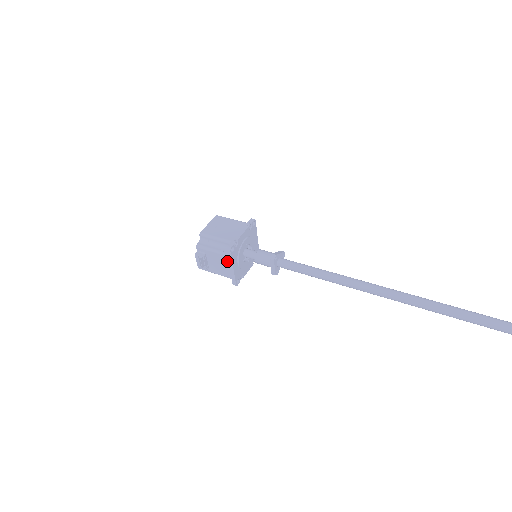
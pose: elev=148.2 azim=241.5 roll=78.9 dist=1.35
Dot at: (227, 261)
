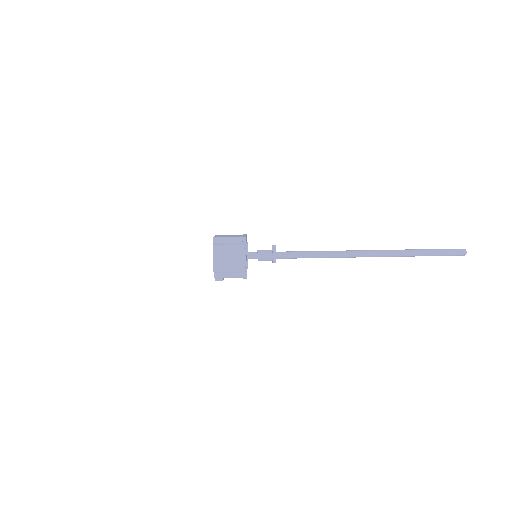
Dot at: occluded
